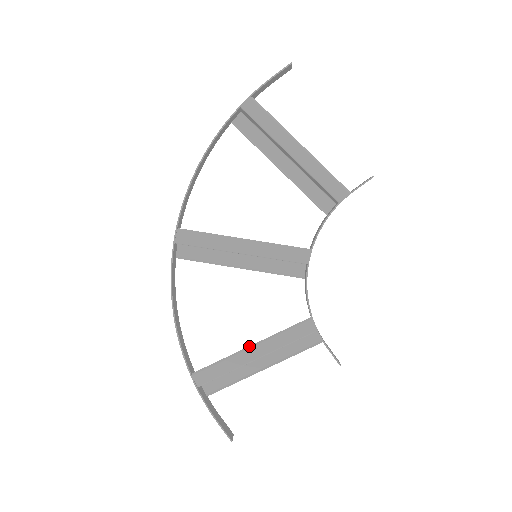
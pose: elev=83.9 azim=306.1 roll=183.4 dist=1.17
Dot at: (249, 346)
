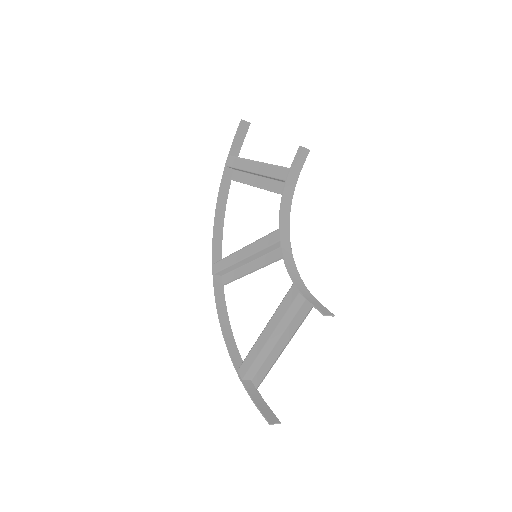
Dot at: occluded
